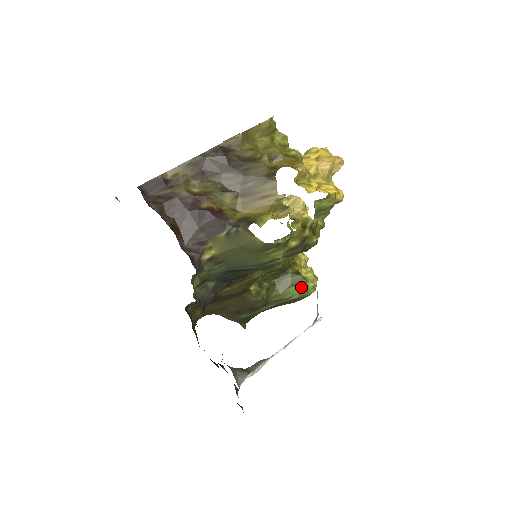
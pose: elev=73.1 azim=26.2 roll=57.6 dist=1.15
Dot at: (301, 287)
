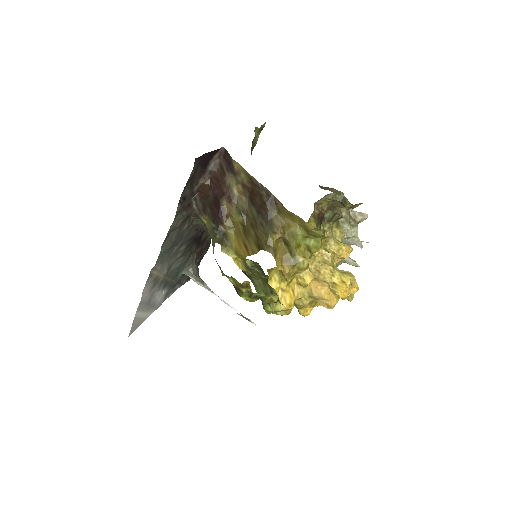
Dot at: occluded
